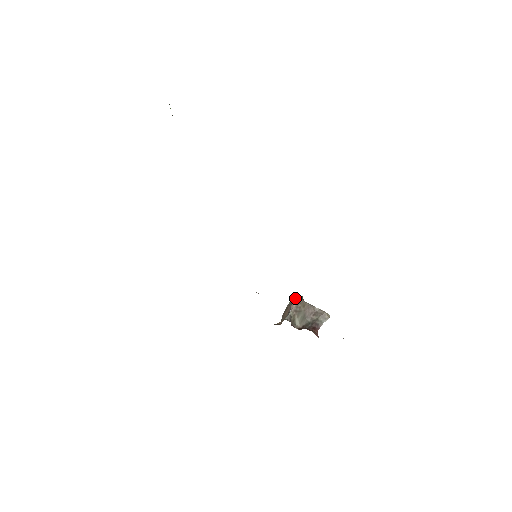
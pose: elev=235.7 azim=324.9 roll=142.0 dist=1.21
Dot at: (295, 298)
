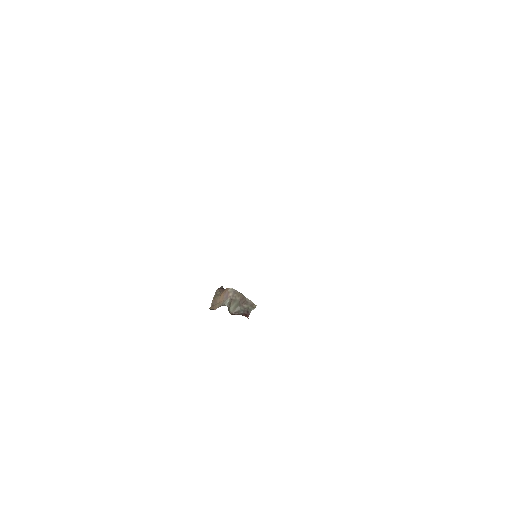
Dot at: (231, 288)
